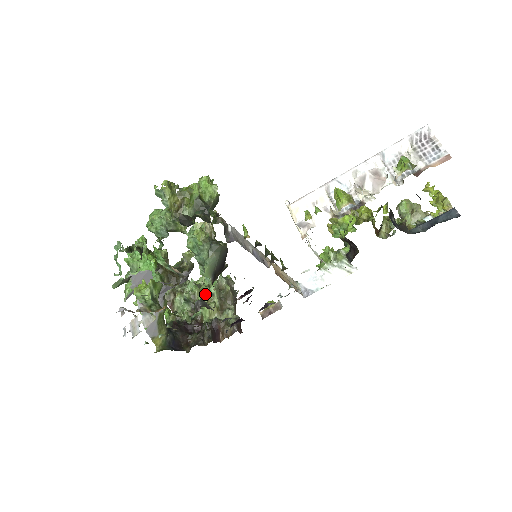
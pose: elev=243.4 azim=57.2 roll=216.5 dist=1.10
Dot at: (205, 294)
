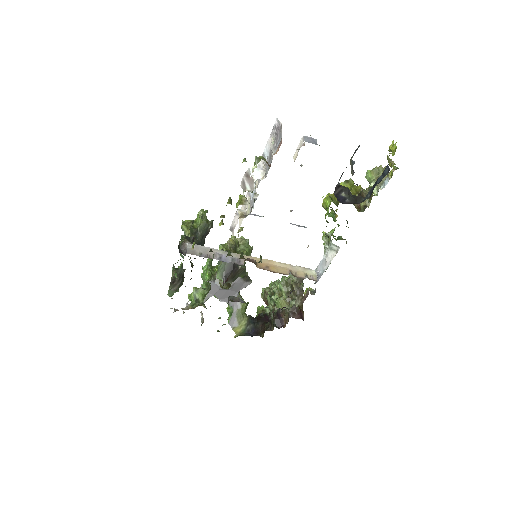
Dot at: (276, 290)
